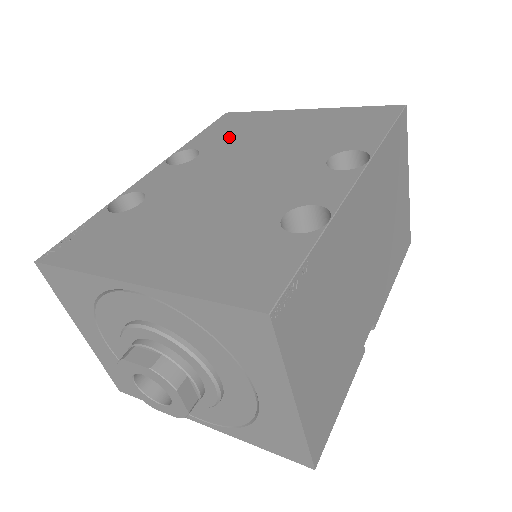
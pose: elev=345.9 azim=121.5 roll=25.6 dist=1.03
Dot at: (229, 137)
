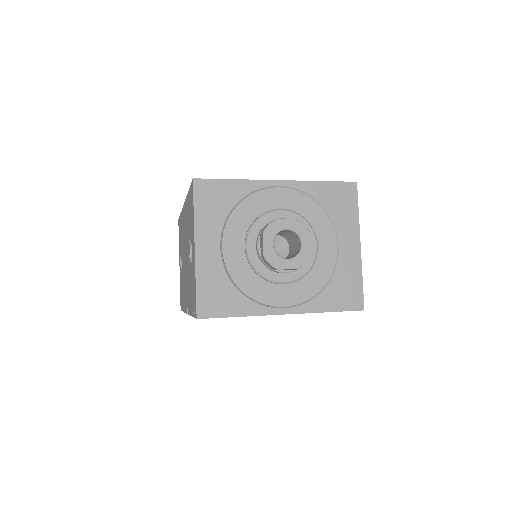
Dot at: occluded
